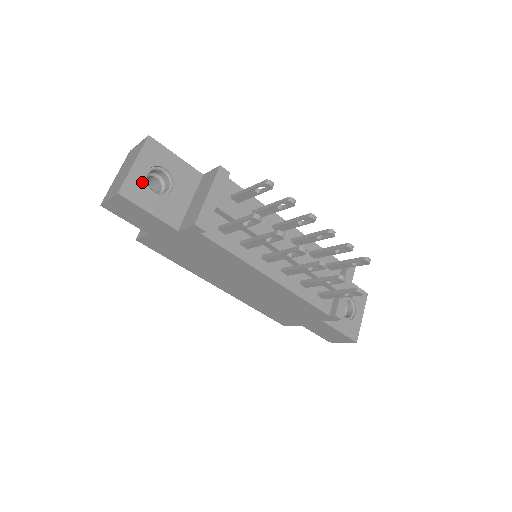
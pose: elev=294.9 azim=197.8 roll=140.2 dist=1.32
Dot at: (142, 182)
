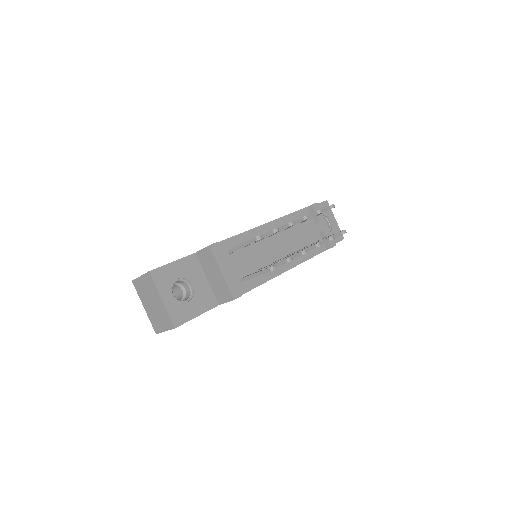
Dot at: (177, 304)
